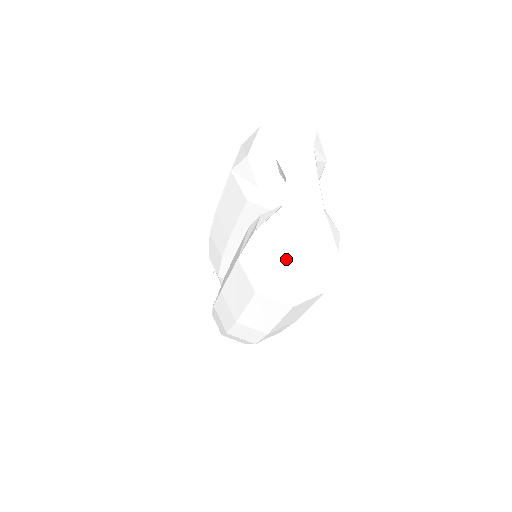
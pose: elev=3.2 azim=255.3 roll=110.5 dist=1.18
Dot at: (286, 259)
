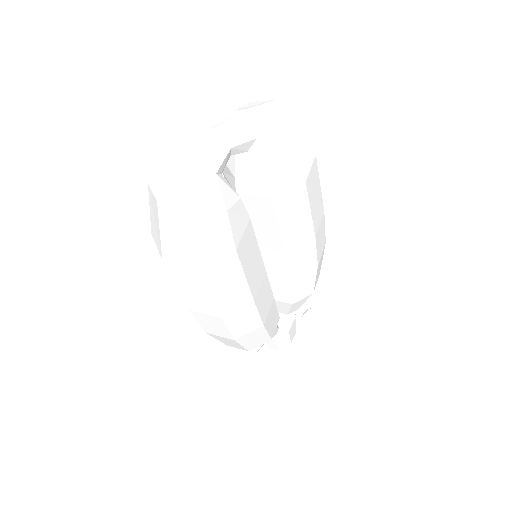
Dot at: (152, 196)
